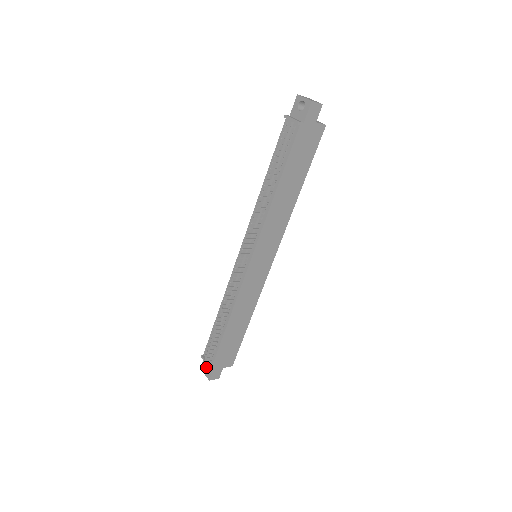
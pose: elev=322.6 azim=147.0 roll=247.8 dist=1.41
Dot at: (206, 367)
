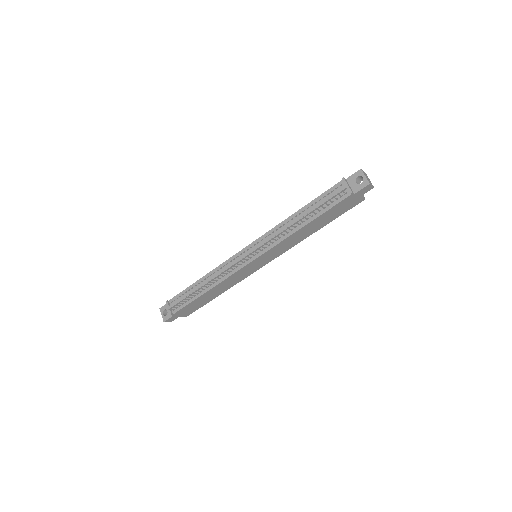
Dot at: (165, 310)
